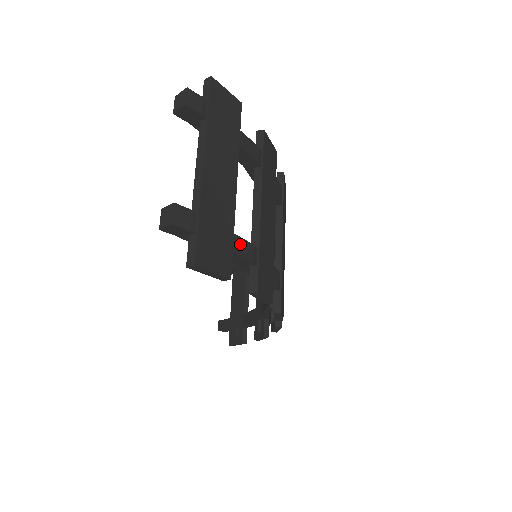
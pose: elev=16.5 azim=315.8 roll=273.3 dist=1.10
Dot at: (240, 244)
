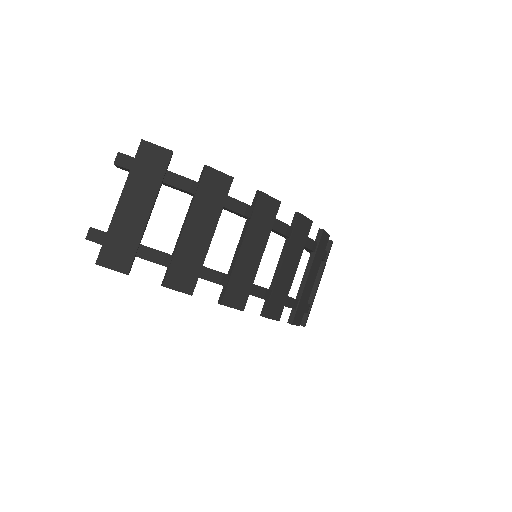
Dot at: (149, 252)
